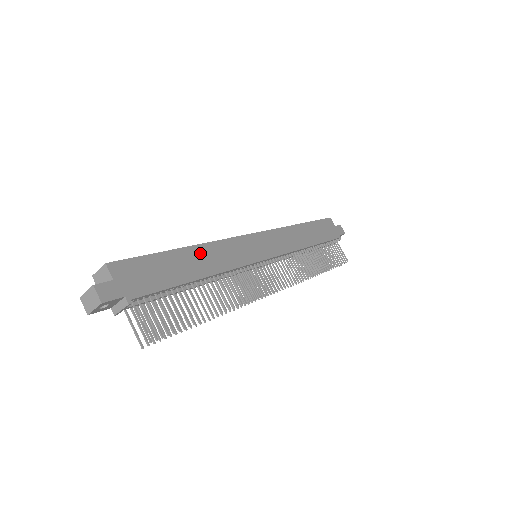
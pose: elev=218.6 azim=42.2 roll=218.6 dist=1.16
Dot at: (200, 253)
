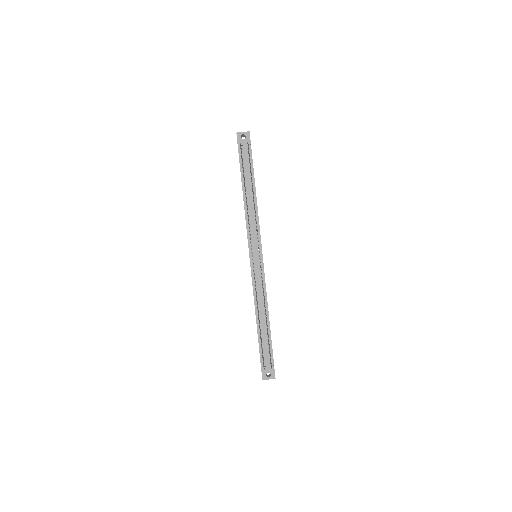
Dot at: occluded
